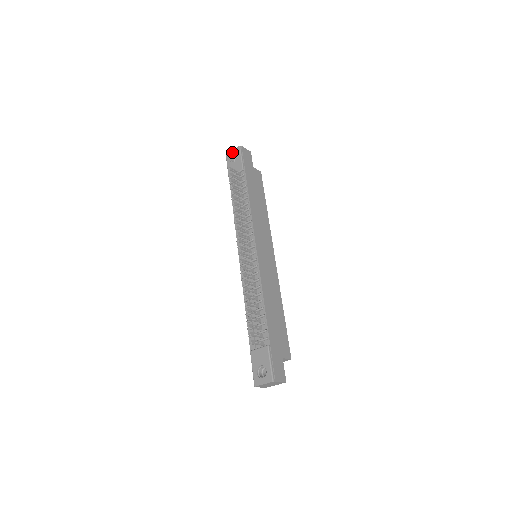
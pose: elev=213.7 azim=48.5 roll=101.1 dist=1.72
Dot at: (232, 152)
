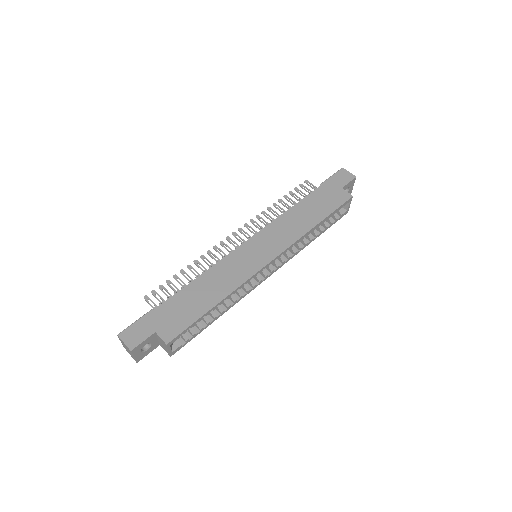
Dot at: occluded
